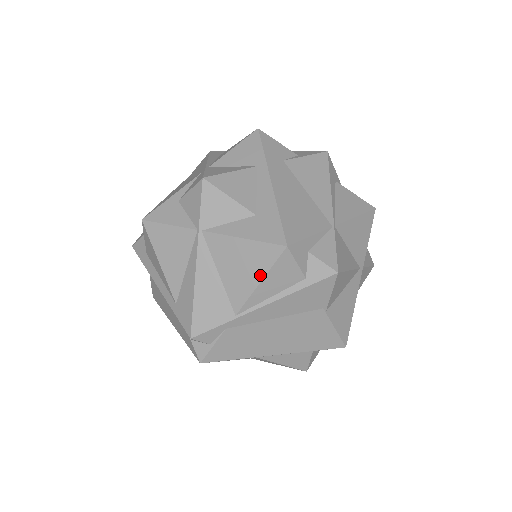
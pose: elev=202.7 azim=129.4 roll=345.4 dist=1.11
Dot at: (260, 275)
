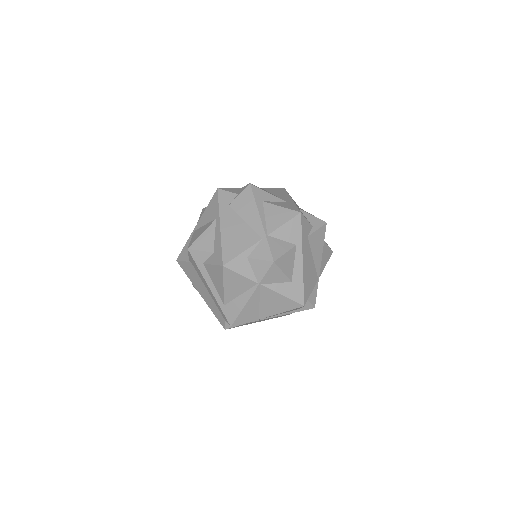
Dot at: (283, 311)
